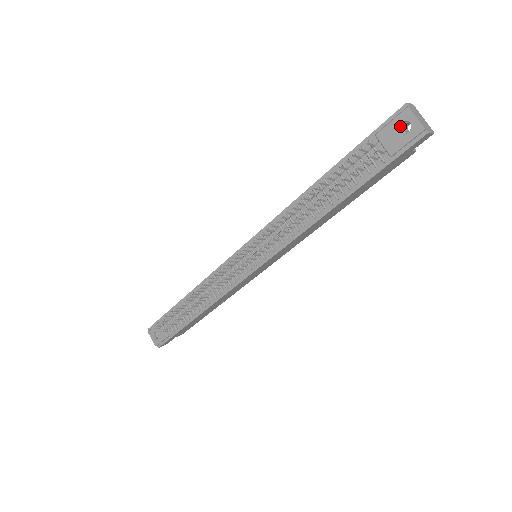
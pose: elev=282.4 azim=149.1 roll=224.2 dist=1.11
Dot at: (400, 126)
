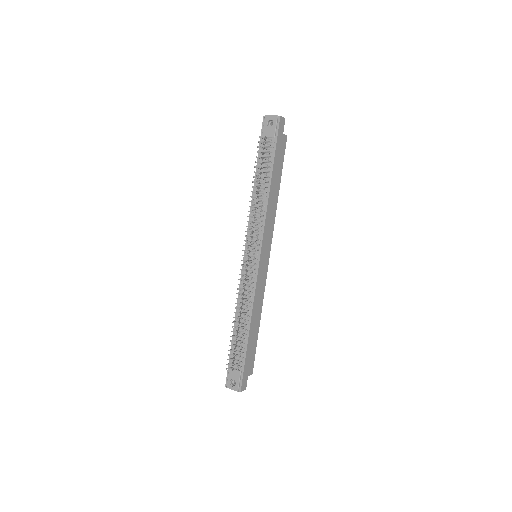
Dot at: (269, 125)
